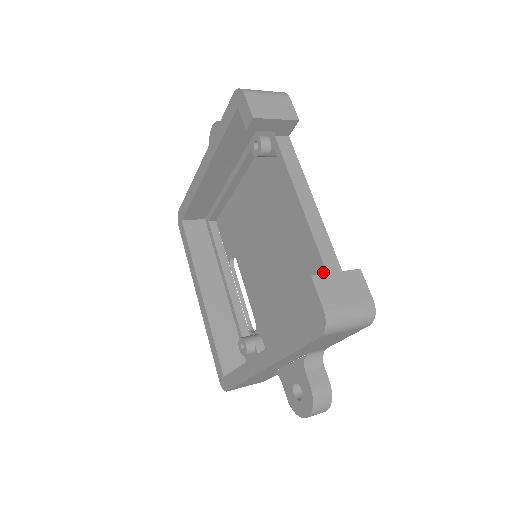
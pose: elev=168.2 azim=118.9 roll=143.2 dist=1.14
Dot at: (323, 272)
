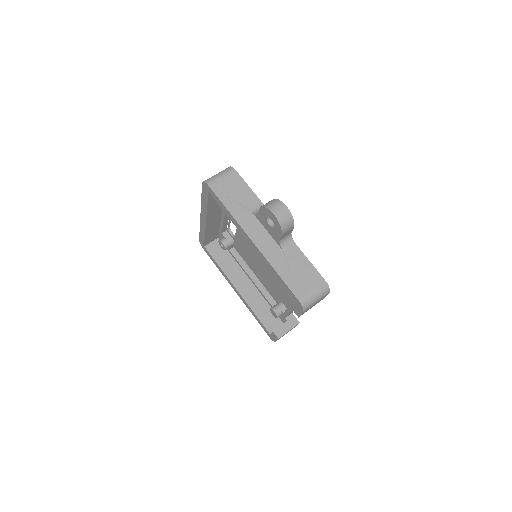
Dot at: (285, 315)
